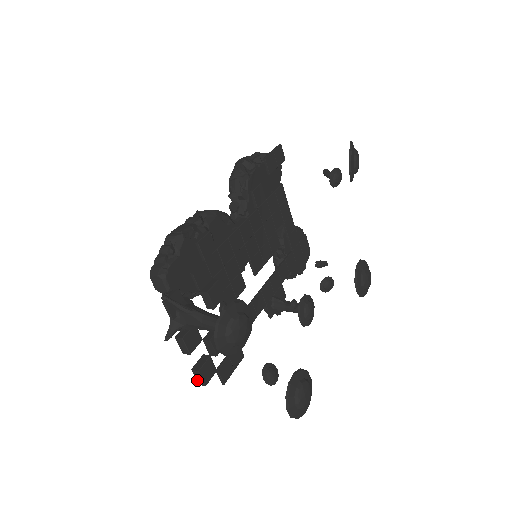
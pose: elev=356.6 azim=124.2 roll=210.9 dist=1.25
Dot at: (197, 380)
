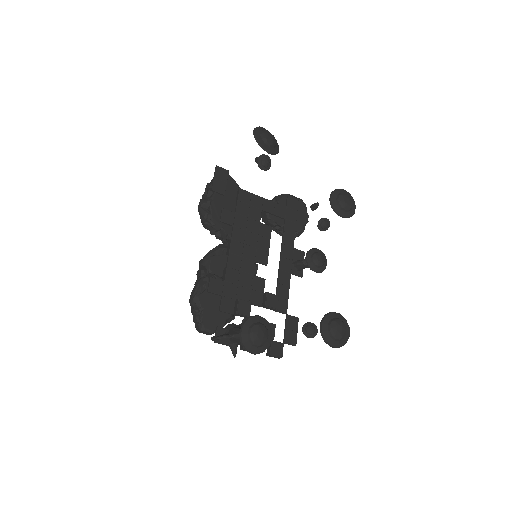
Dot at: occluded
